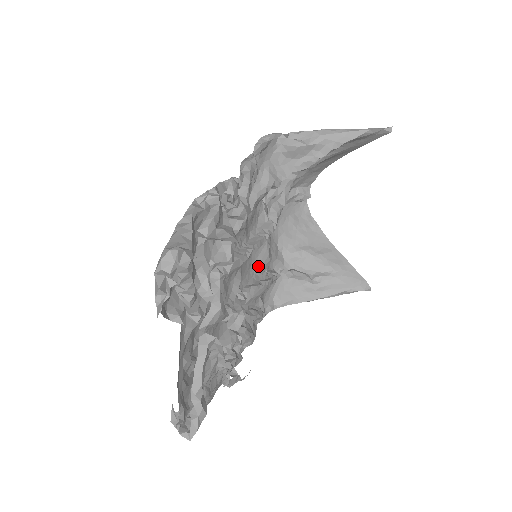
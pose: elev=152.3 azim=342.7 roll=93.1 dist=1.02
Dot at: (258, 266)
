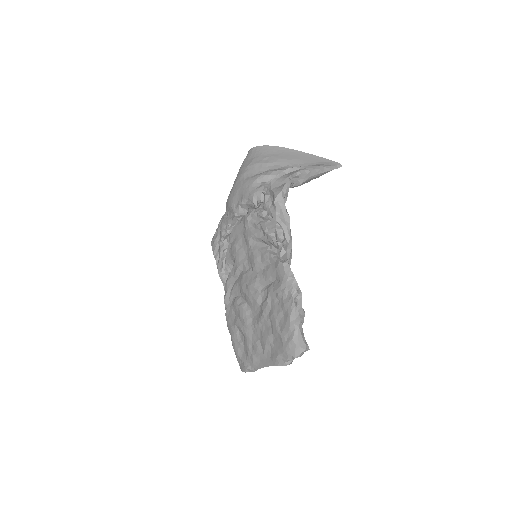
Dot at: occluded
